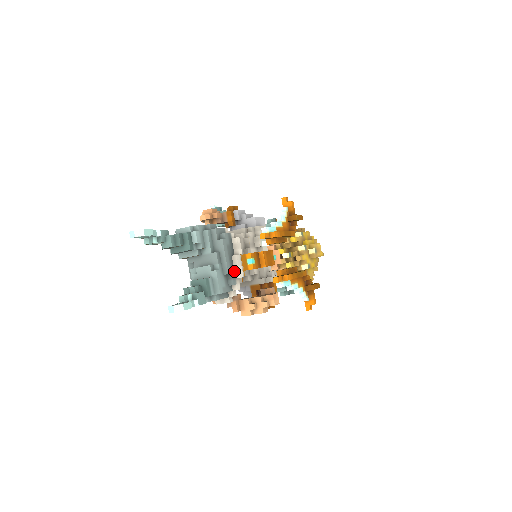
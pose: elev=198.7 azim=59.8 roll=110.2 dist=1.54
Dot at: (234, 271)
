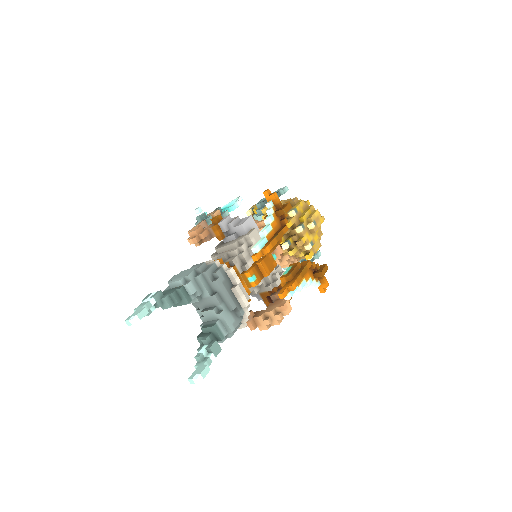
Dot at: (238, 302)
